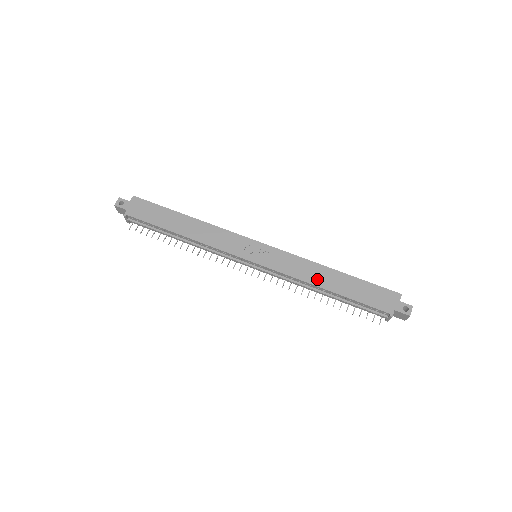
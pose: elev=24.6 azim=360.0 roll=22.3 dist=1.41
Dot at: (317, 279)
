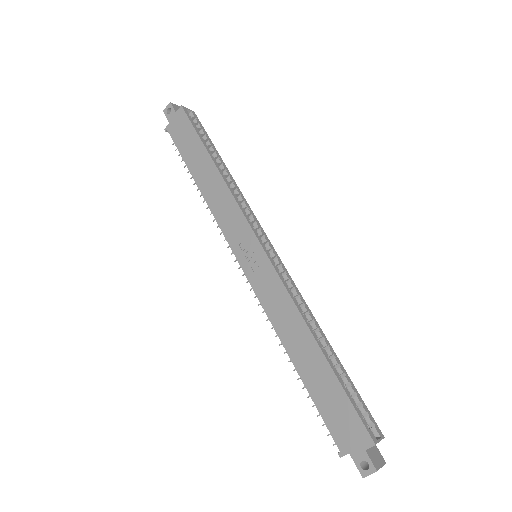
Dot at: (289, 338)
